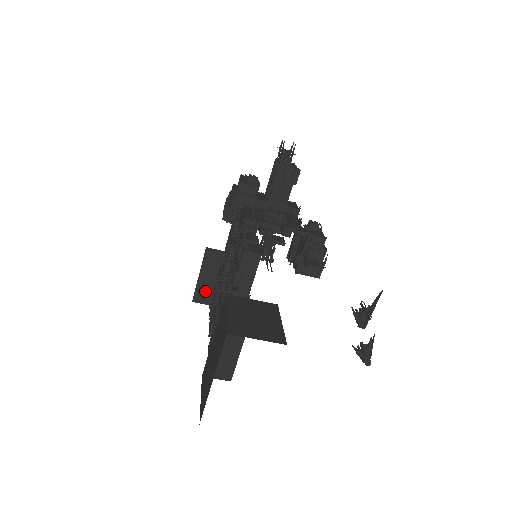
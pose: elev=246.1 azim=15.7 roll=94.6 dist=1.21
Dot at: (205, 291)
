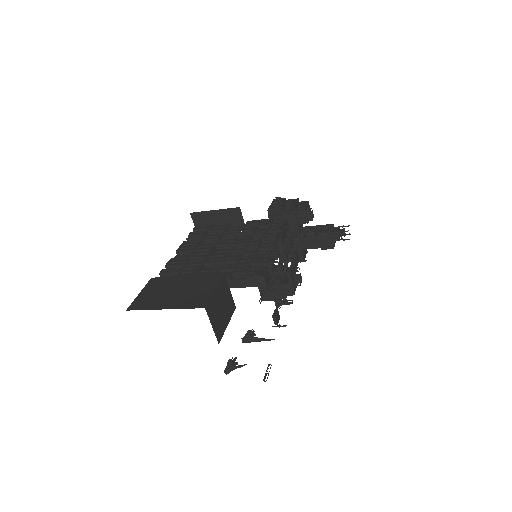
Dot at: (204, 219)
